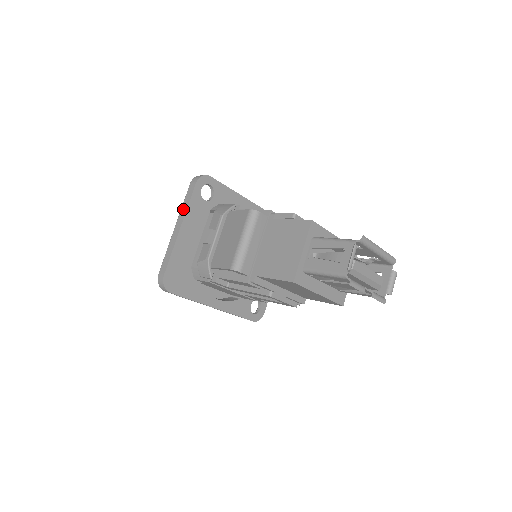
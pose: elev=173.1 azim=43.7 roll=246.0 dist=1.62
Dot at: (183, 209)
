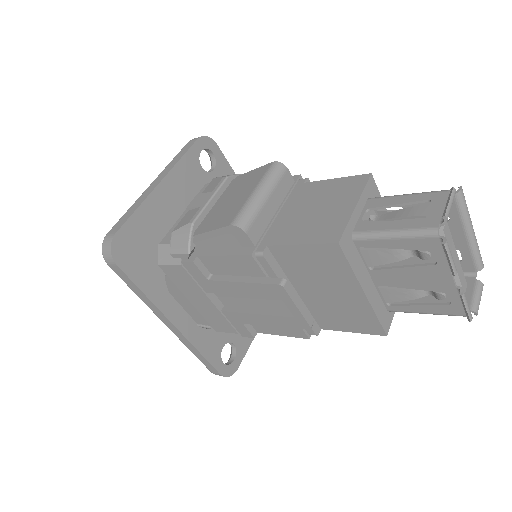
Dot at: (170, 164)
